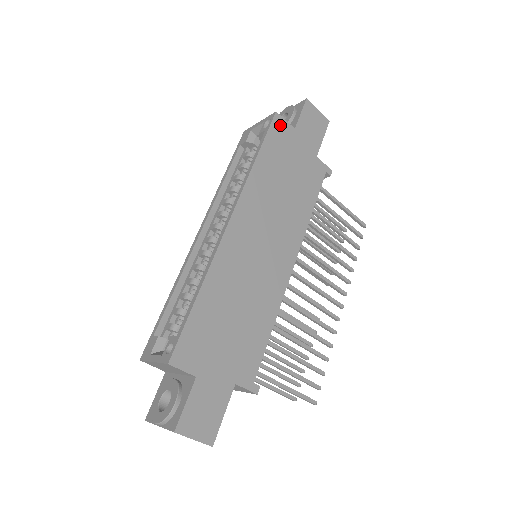
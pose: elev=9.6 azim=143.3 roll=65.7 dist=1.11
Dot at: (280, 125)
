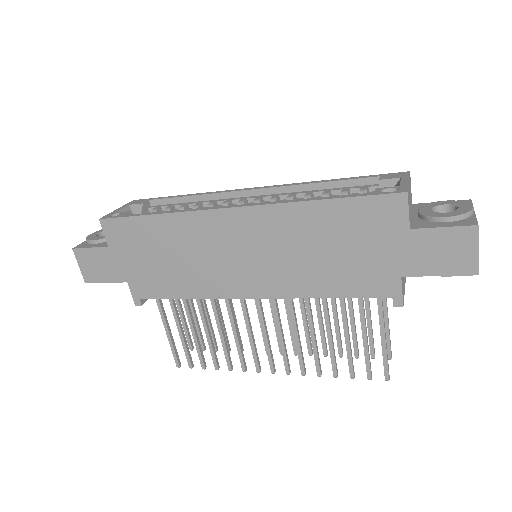
Dot at: (394, 207)
